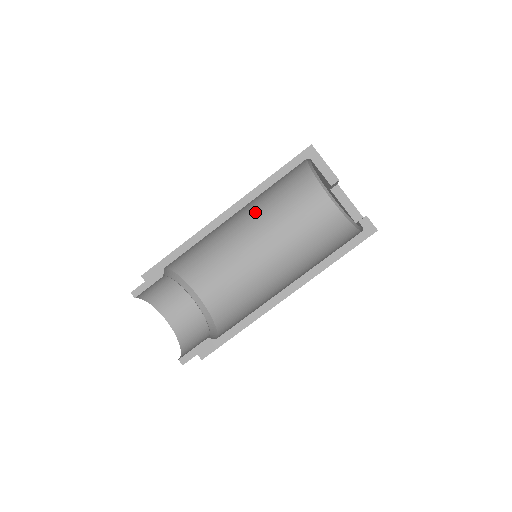
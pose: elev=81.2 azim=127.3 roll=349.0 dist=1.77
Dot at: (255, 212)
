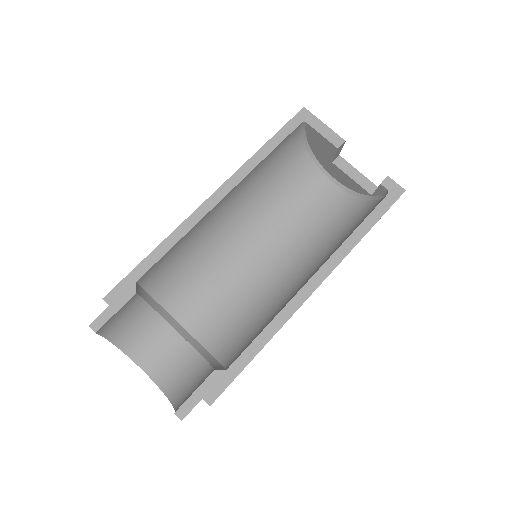
Dot at: (246, 201)
